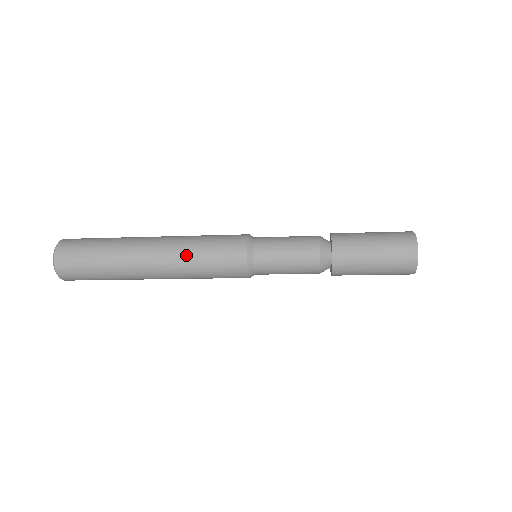
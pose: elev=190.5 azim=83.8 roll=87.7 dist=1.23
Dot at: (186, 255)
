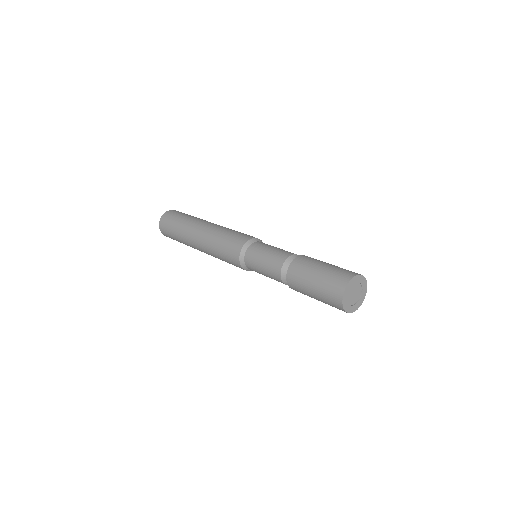
Dot at: (213, 237)
